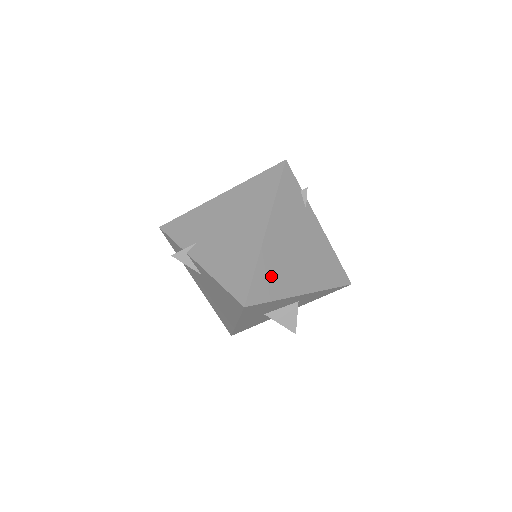
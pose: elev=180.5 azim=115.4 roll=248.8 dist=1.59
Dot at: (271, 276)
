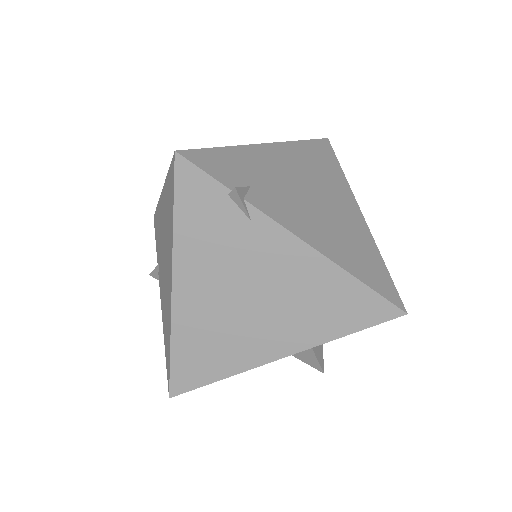
Dot at: (203, 351)
